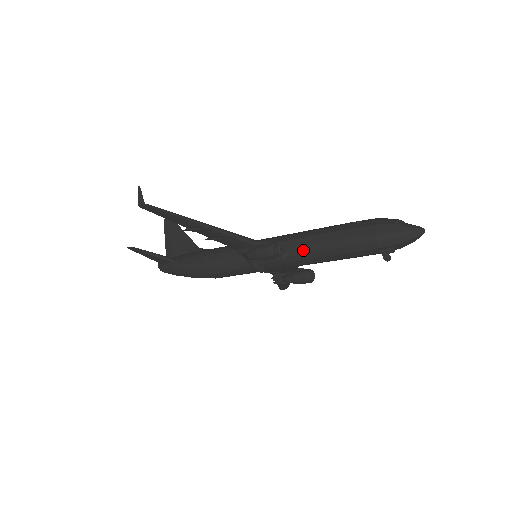
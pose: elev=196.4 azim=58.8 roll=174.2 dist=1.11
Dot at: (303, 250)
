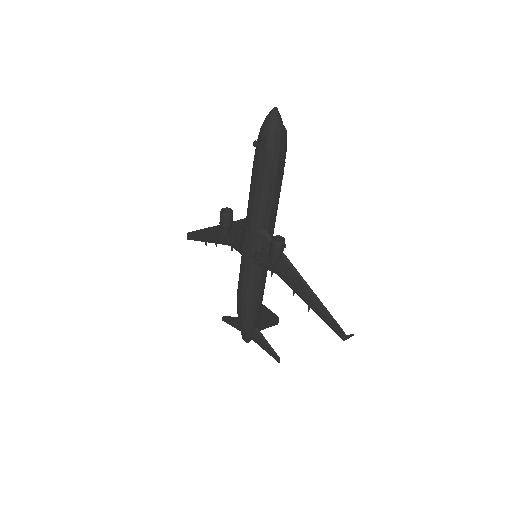
Dot at: (248, 206)
